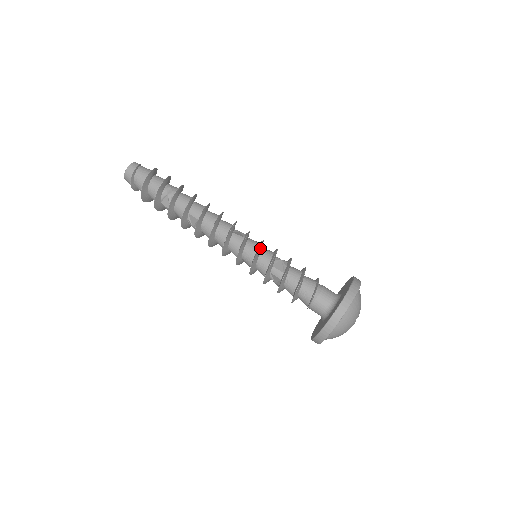
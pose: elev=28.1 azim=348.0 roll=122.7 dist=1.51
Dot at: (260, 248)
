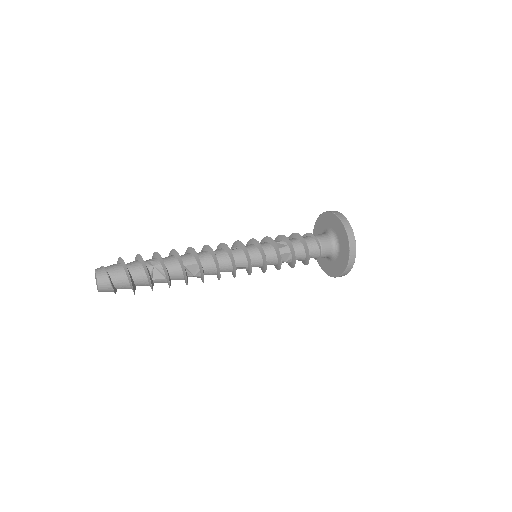
Dot at: (258, 243)
